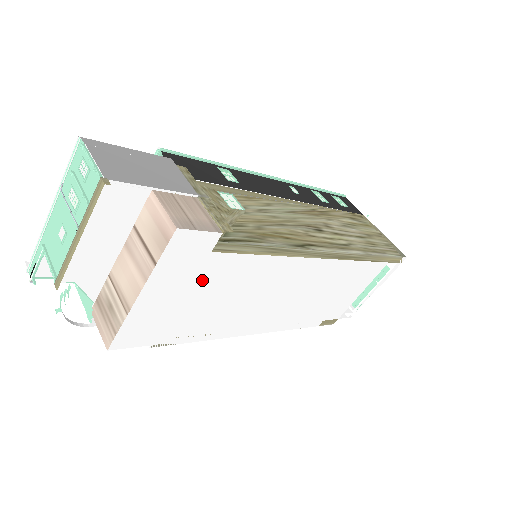
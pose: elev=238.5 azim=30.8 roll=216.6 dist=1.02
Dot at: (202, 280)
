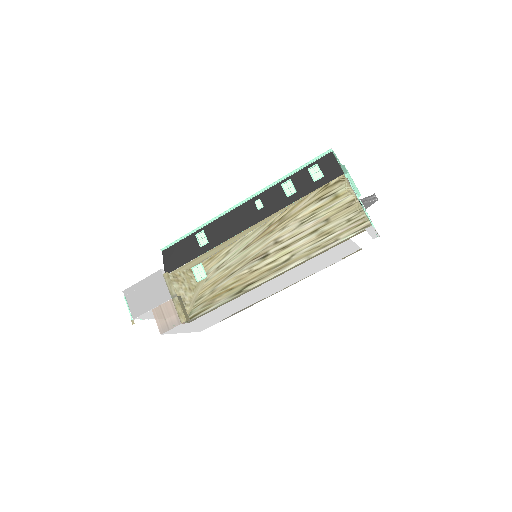
Dot at: (202, 320)
